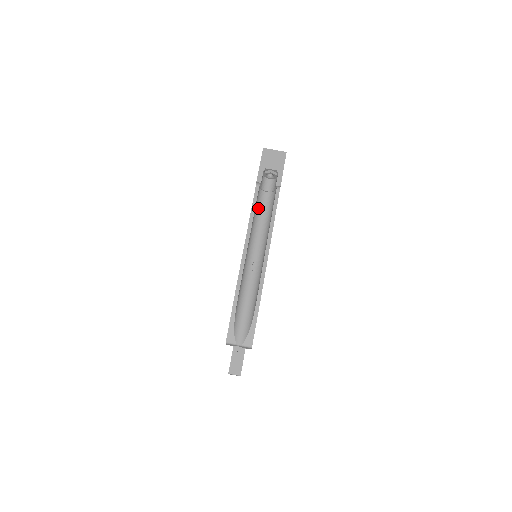
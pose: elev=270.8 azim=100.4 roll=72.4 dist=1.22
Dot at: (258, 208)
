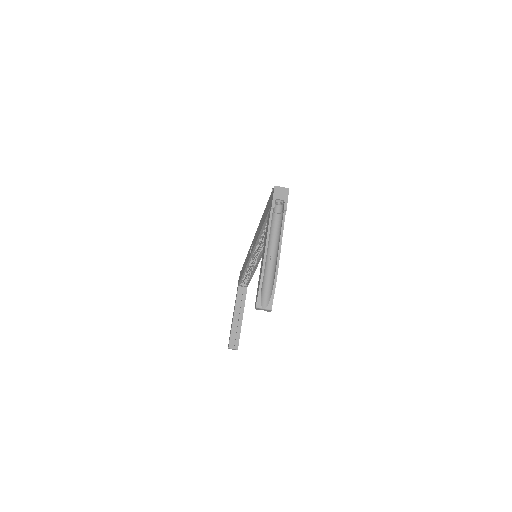
Dot at: (272, 224)
